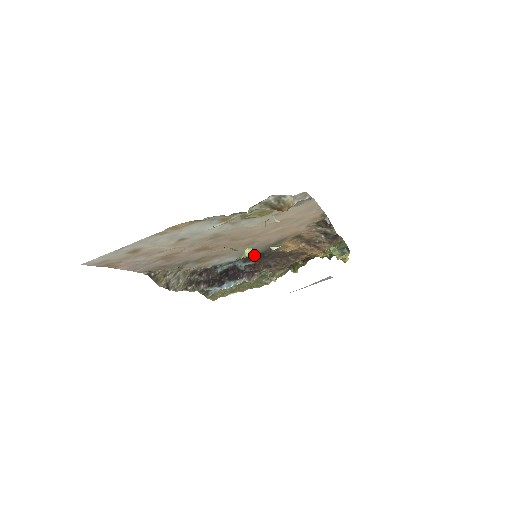
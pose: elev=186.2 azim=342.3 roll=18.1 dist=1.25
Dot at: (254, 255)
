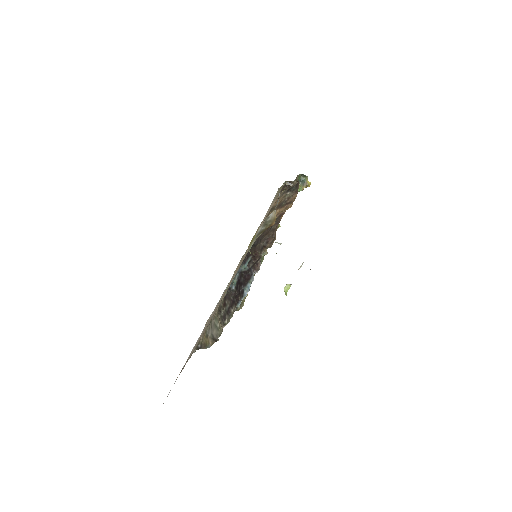
Dot at: (248, 252)
